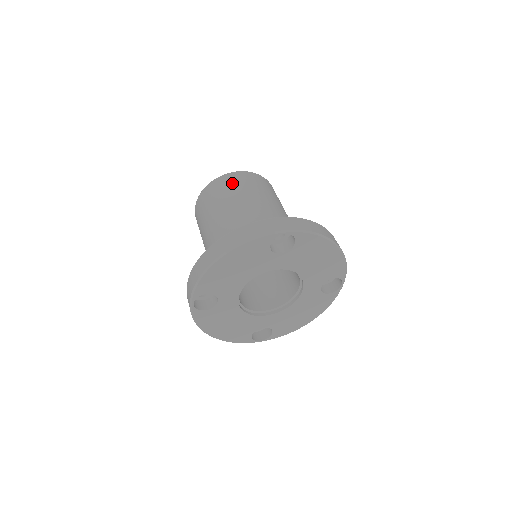
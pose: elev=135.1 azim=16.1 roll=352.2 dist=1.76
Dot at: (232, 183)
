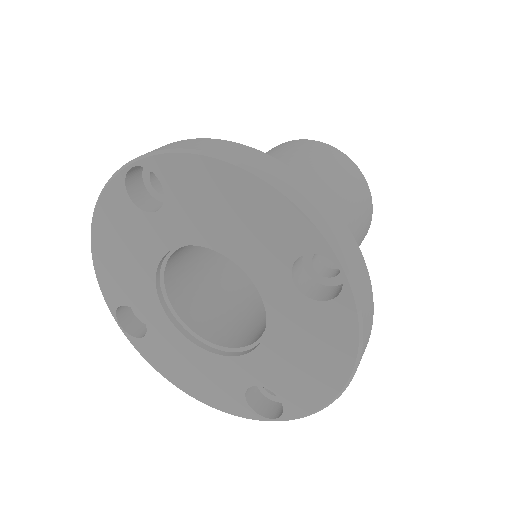
Dot at: (349, 174)
